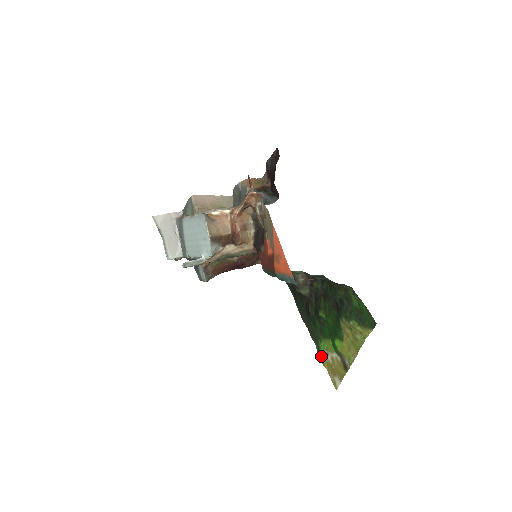
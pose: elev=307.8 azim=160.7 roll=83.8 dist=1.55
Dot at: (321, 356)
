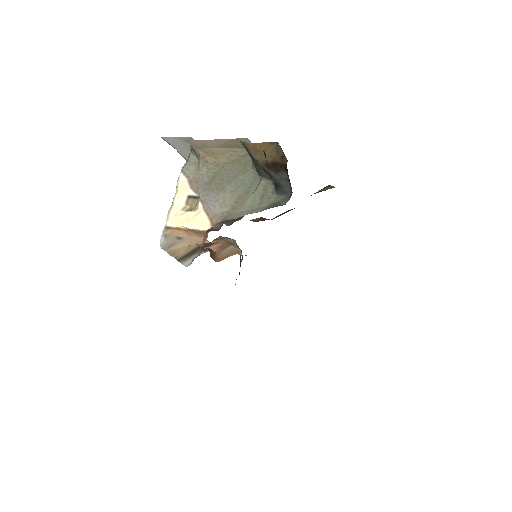
Dot at: occluded
